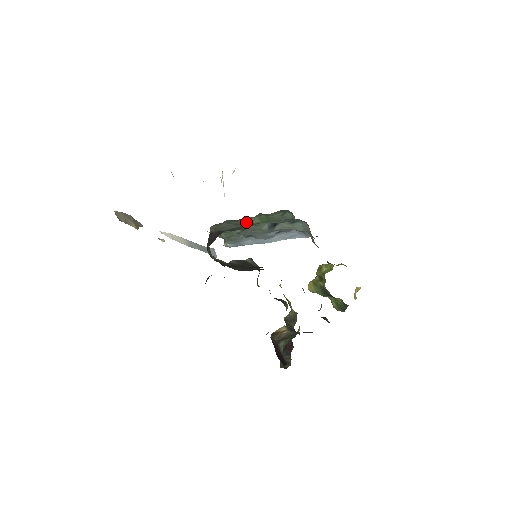
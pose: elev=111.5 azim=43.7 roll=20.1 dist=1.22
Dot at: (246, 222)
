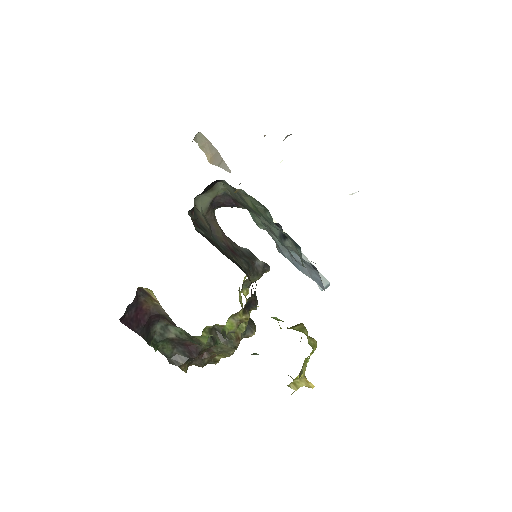
Dot at: (245, 200)
